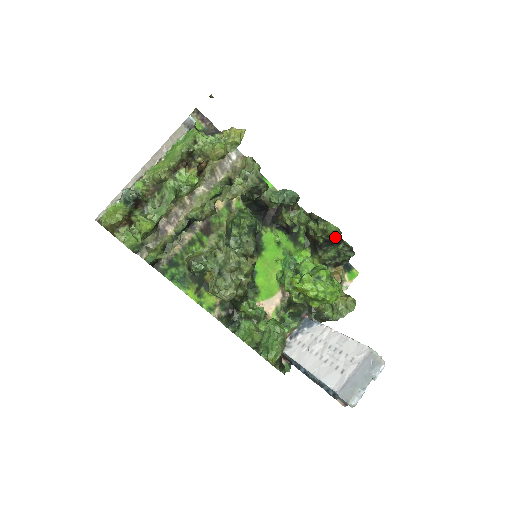
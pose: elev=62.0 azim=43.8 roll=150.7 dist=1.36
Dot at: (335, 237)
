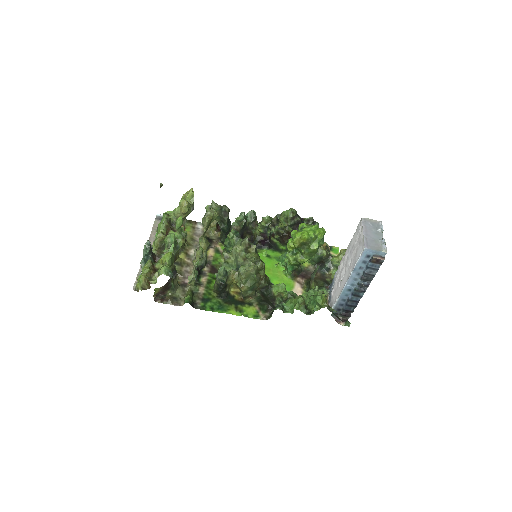
Dot at: (295, 217)
